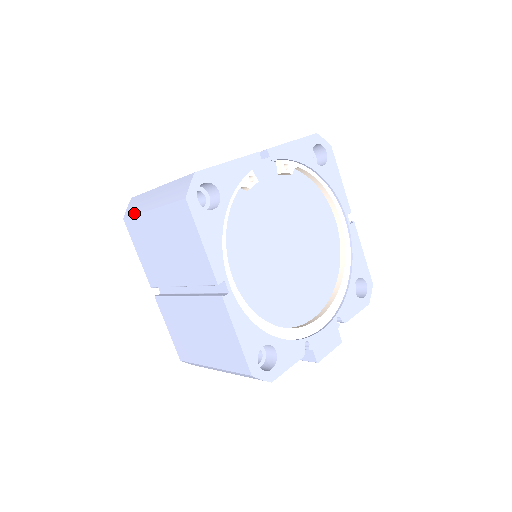
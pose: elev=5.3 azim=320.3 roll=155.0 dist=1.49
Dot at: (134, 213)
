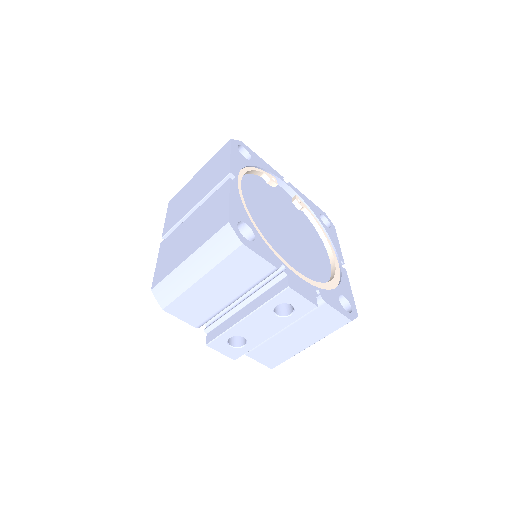
Dot at: occluded
